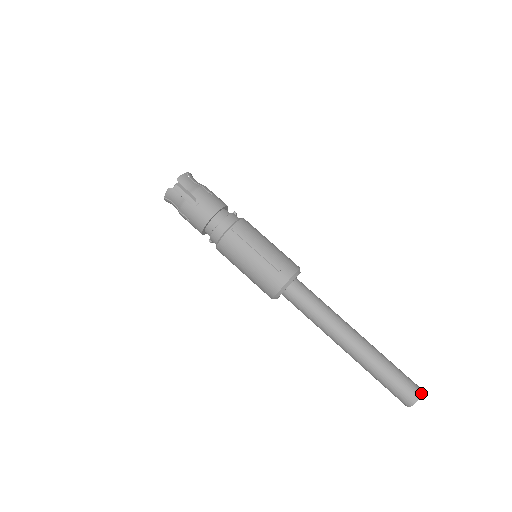
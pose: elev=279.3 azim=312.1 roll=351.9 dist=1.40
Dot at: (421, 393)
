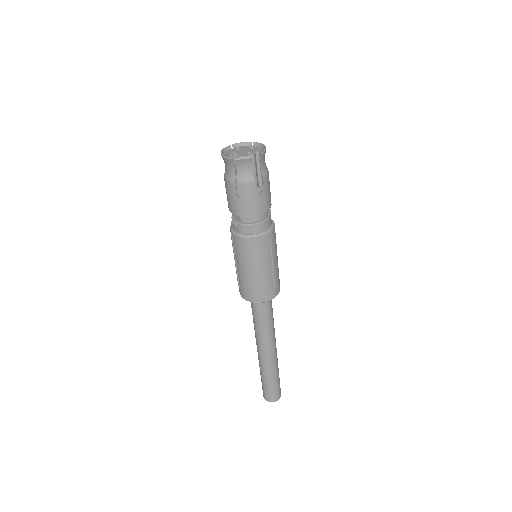
Dot at: occluded
